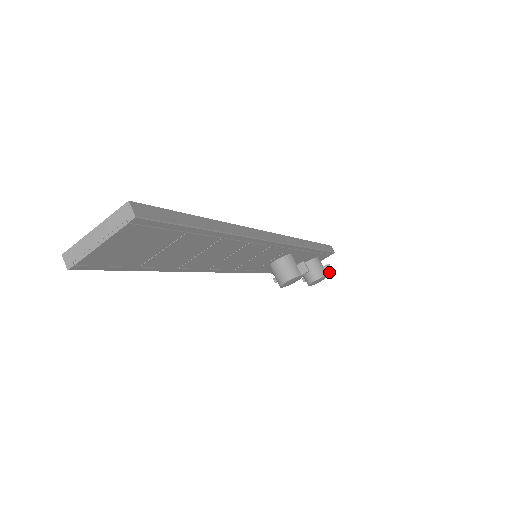
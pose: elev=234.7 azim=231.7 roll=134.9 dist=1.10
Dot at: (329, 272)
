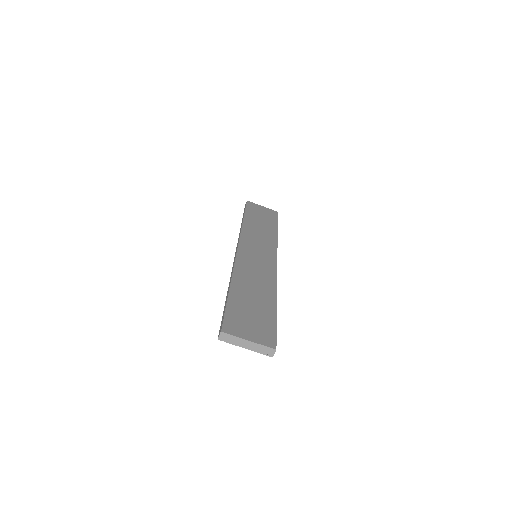
Dot at: occluded
